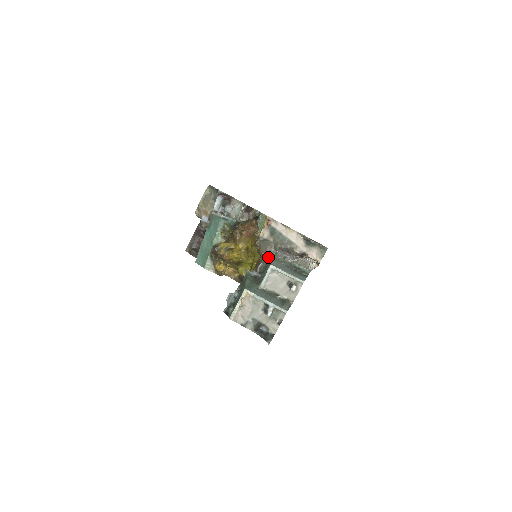
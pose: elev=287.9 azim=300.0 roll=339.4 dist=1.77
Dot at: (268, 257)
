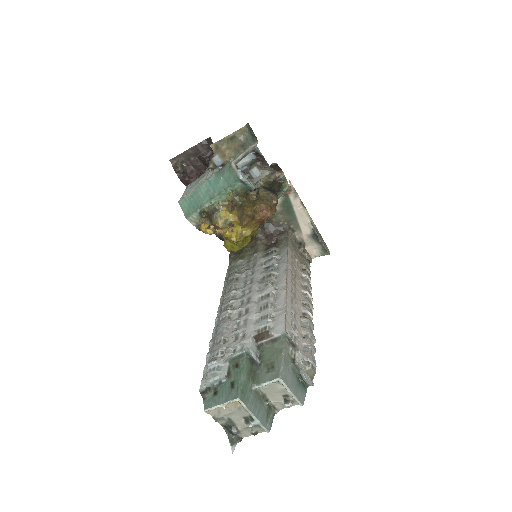
Dot at: (279, 344)
